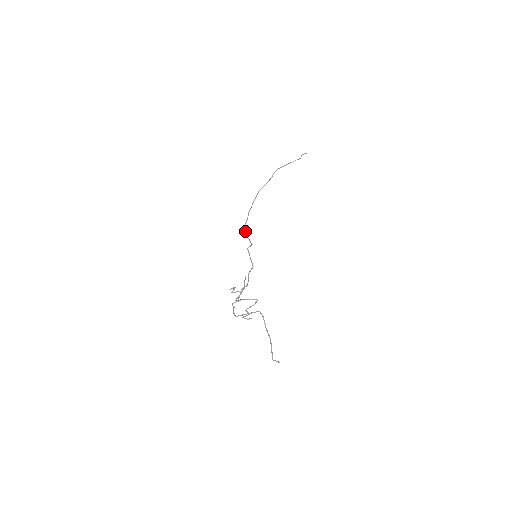
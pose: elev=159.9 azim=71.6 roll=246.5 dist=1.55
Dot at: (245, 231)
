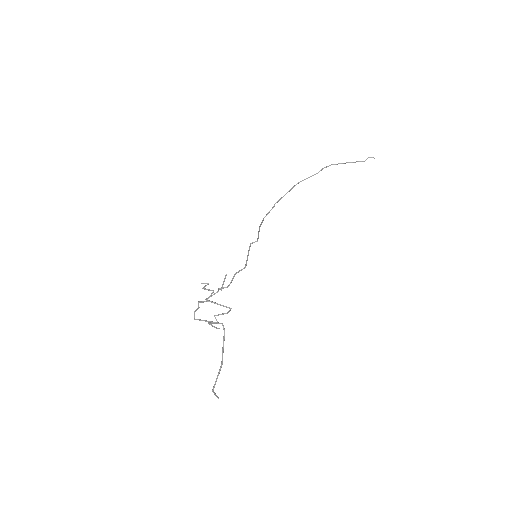
Dot at: occluded
